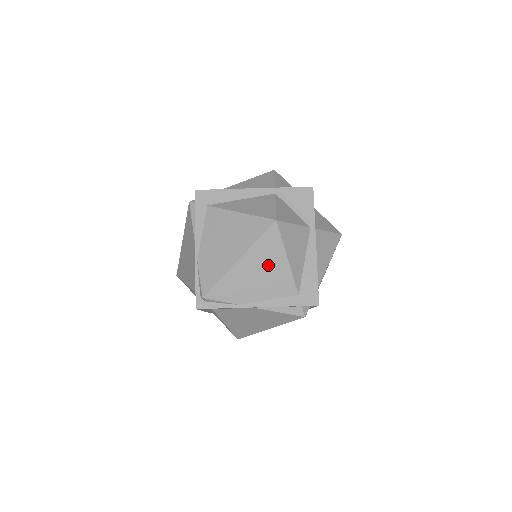
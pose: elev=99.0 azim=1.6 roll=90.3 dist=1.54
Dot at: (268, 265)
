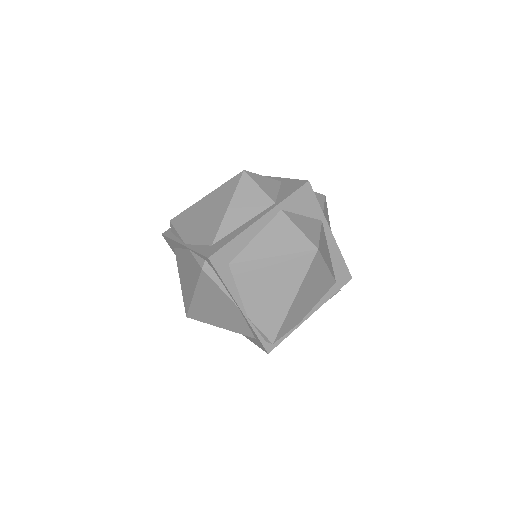
Dot at: (315, 283)
